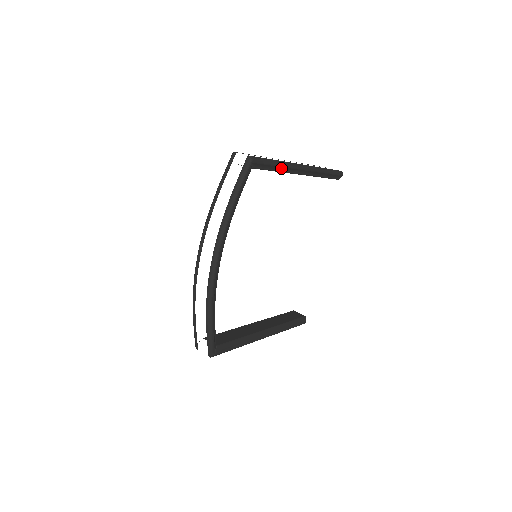
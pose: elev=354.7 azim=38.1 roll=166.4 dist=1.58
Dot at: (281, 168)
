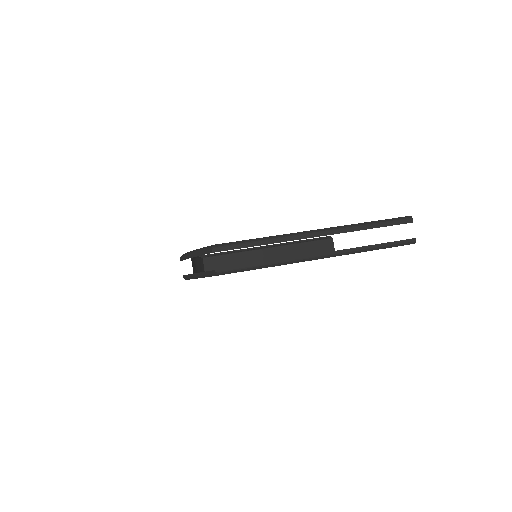
Dot at: (276, 264)
